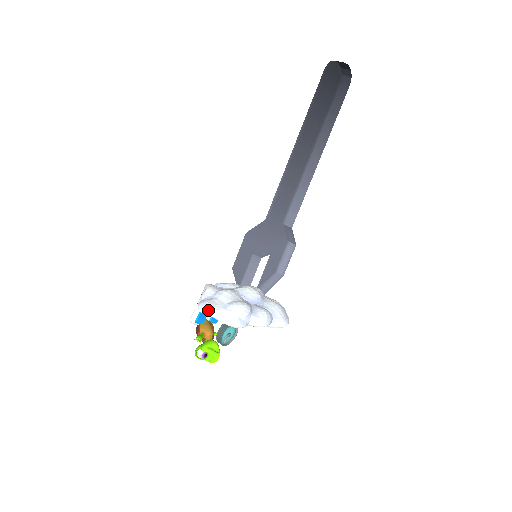
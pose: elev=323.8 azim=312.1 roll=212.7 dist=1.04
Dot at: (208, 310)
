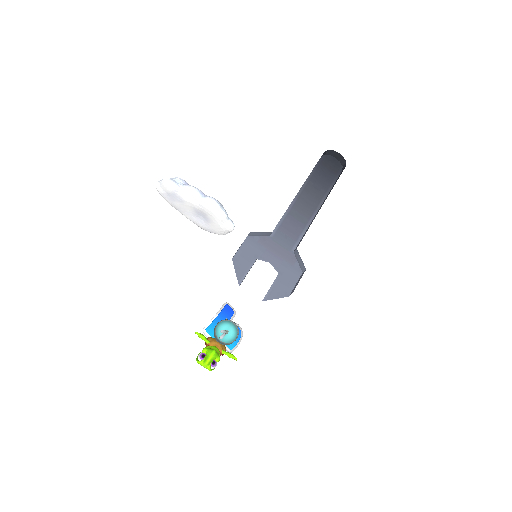
Dot at: (158, 181)
